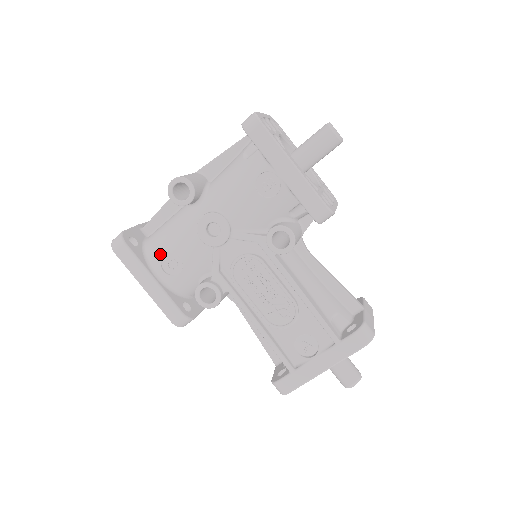
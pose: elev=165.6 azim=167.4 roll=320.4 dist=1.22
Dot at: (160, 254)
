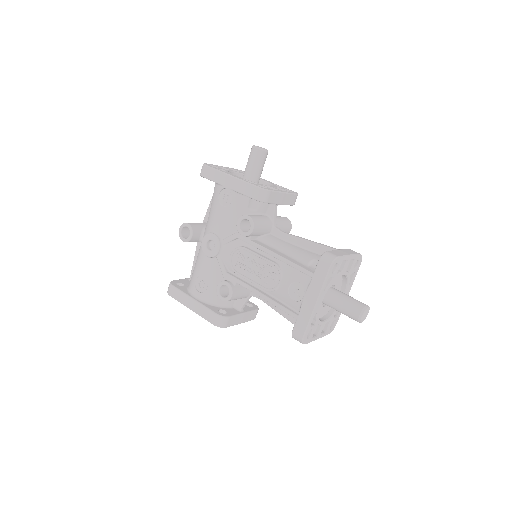
Dot at: (193, 282)
